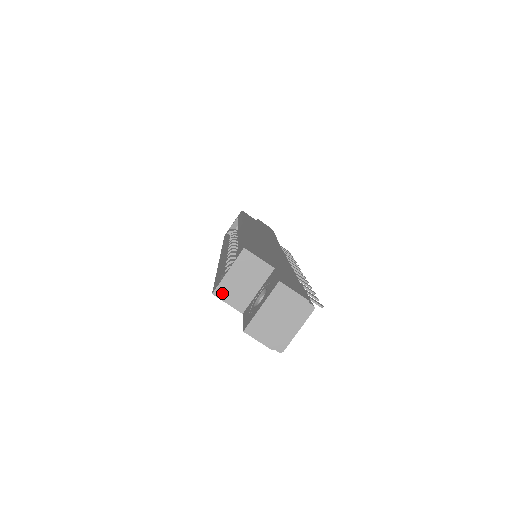
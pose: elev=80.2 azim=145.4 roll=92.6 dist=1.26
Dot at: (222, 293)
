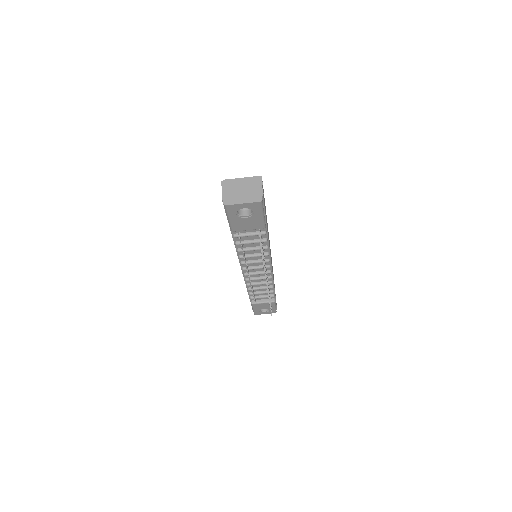
Dot at: occluded
